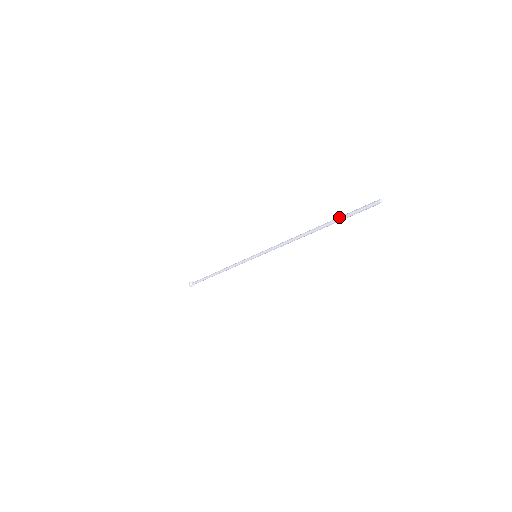
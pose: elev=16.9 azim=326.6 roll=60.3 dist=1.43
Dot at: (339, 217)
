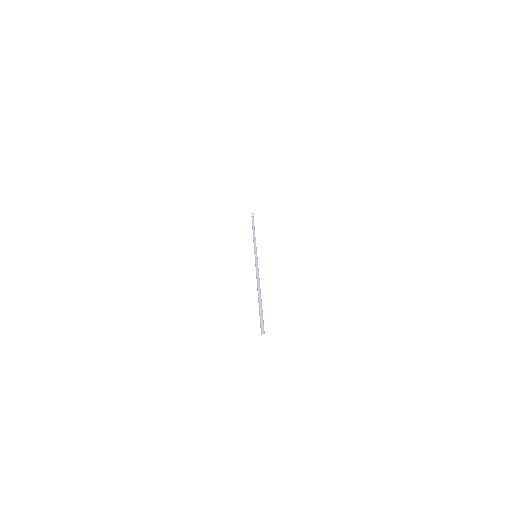
Dot at: (259, 310)
